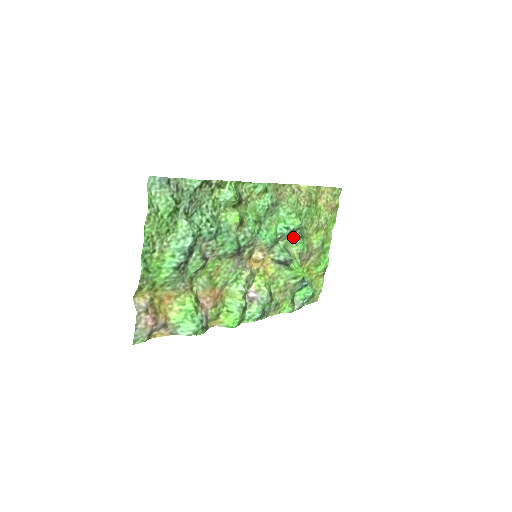
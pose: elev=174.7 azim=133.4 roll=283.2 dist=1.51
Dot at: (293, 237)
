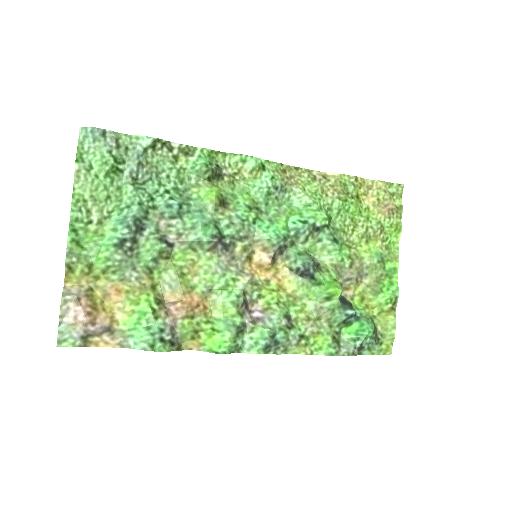
Dot at: (321, 240)
